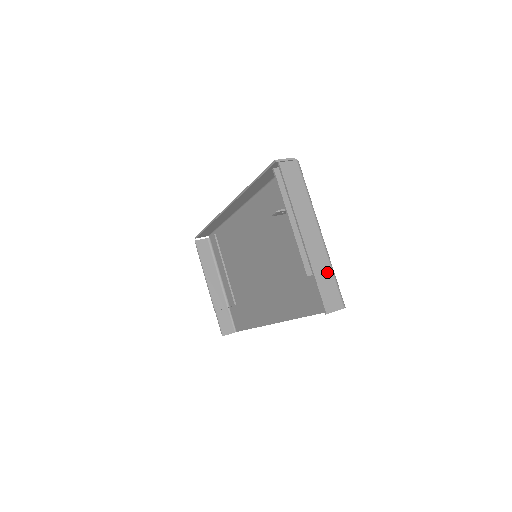
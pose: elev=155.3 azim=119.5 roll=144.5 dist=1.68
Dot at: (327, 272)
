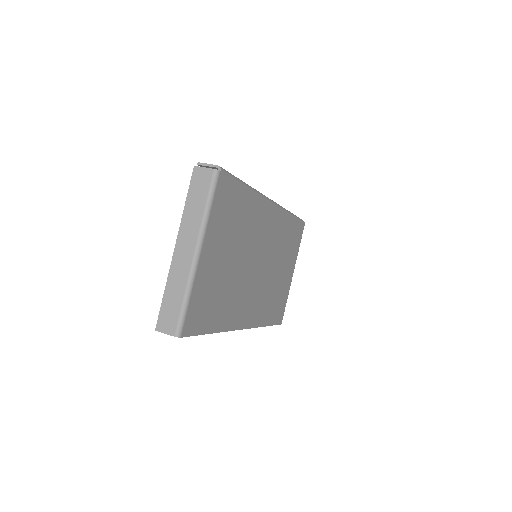
Dot at: (179, 293)
